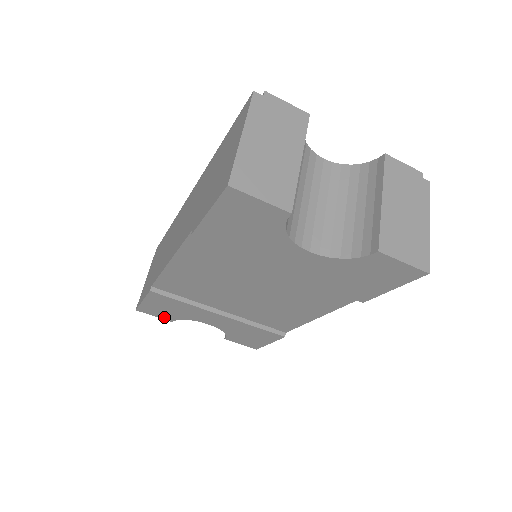
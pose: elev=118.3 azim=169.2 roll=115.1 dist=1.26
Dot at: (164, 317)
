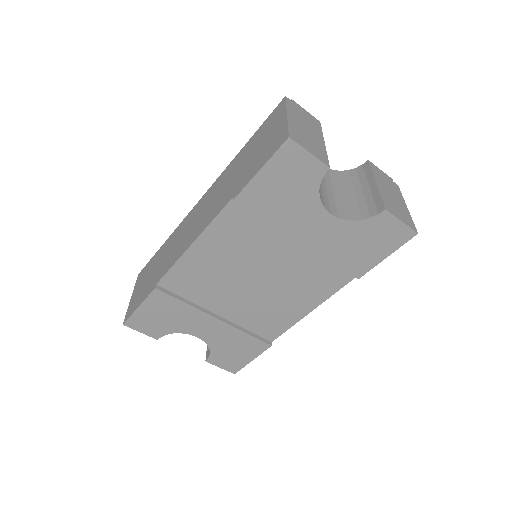
Dot at: (151, 332)
